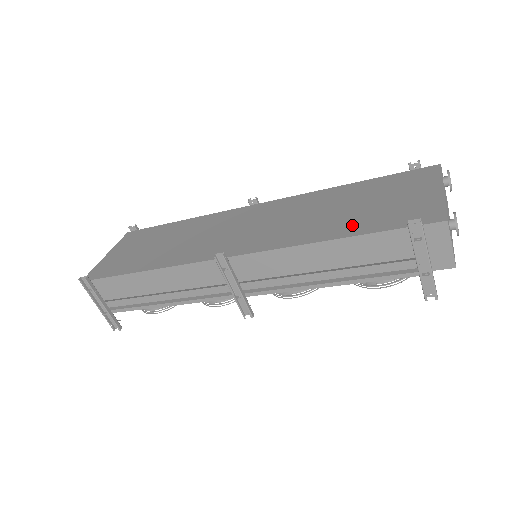
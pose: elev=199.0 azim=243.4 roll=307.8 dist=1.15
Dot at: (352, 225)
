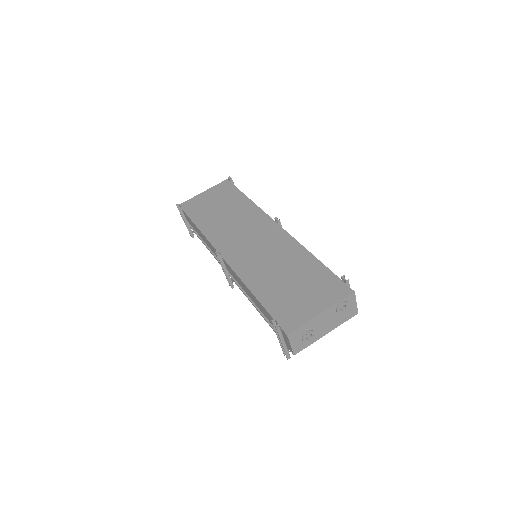
Dot at: (269, 293)
